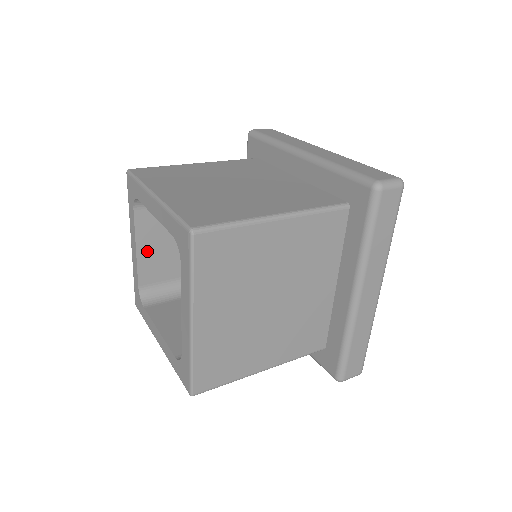
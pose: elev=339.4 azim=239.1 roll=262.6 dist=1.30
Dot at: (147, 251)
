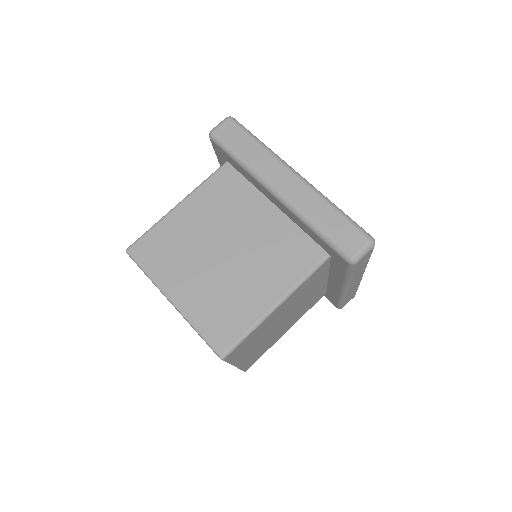
Dot at: occluded
